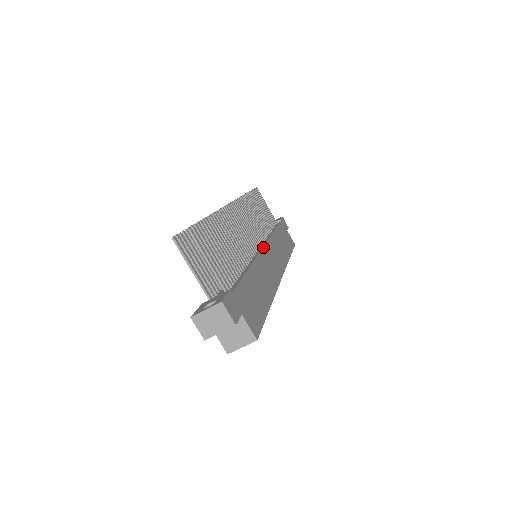
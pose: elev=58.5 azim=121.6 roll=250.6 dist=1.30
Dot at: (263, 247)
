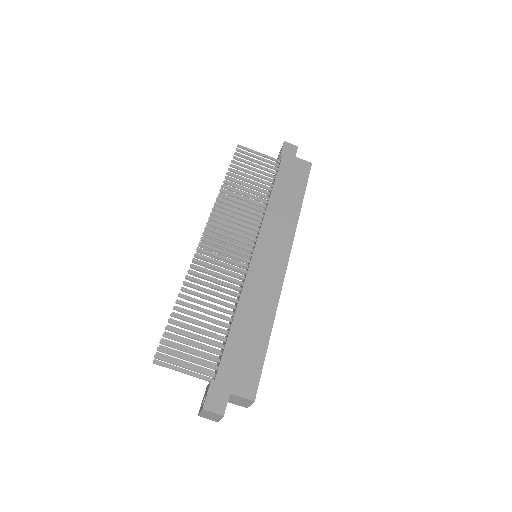
Dot at: (253, 252)
